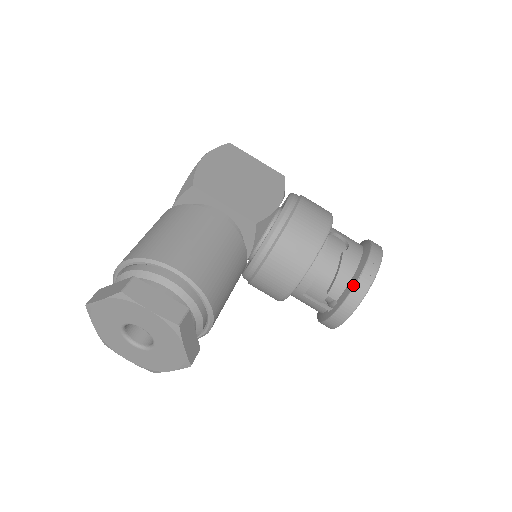
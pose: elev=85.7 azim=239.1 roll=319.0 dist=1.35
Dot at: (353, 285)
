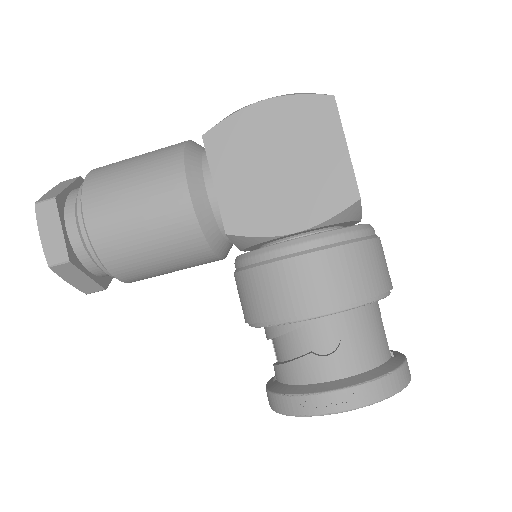
Dot at: (280, 392)
